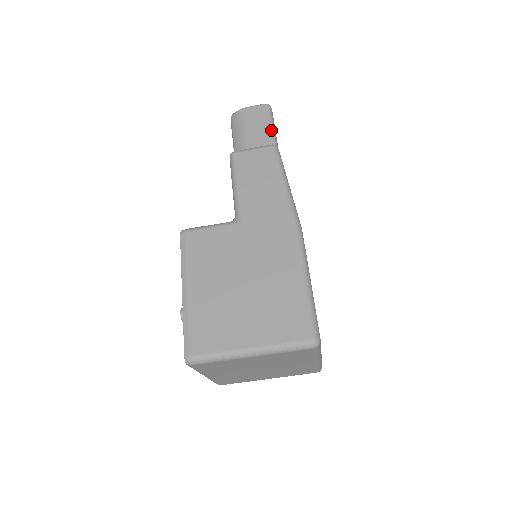
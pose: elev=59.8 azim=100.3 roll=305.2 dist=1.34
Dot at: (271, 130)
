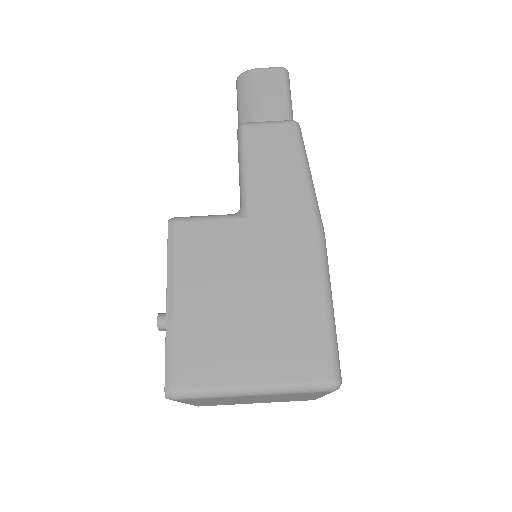
Dot at: (287, 101)
